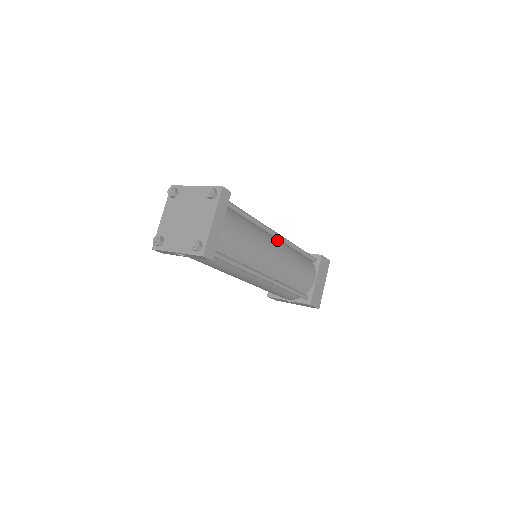
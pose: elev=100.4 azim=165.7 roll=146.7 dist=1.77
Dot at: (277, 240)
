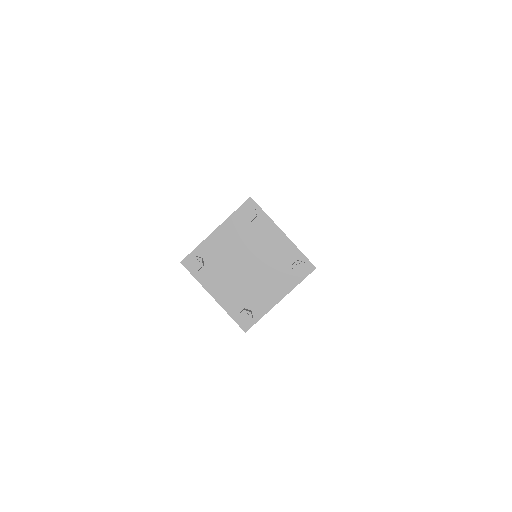
Dot at: occluded
